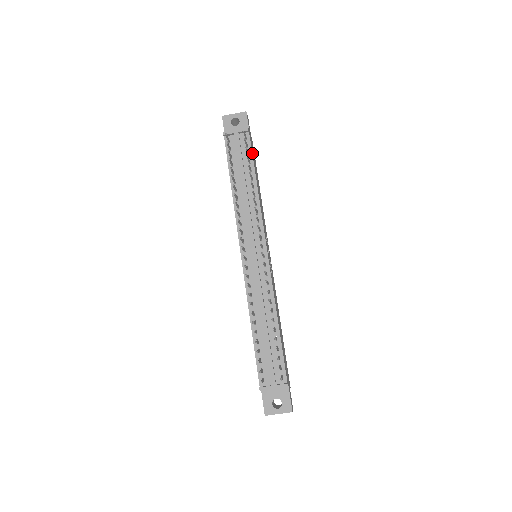
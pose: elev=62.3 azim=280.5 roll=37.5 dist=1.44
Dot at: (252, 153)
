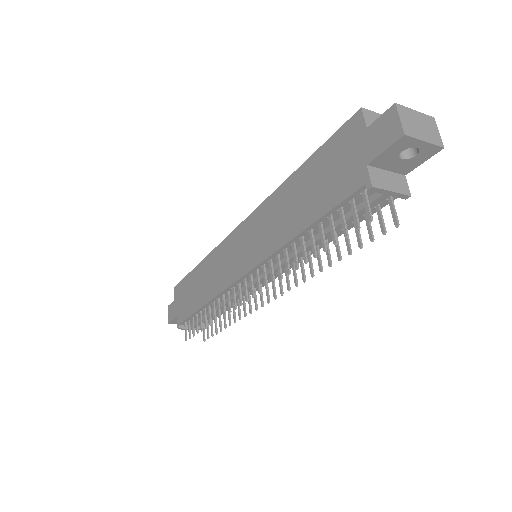
Dot at: (372, 210)
